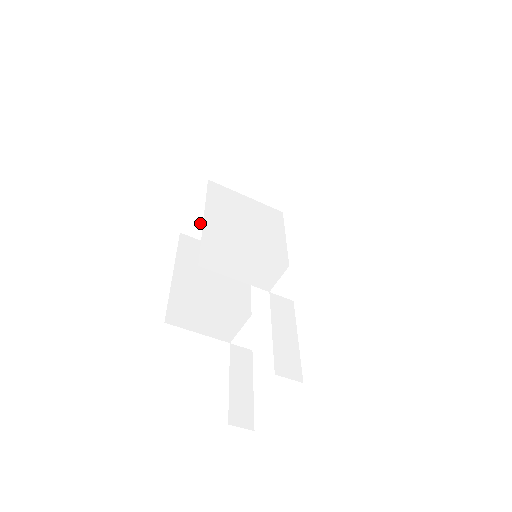
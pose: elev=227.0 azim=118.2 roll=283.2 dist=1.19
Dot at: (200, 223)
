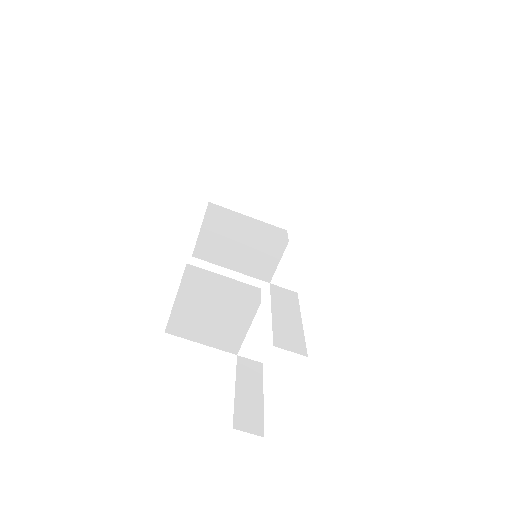
Dot at: occluded
